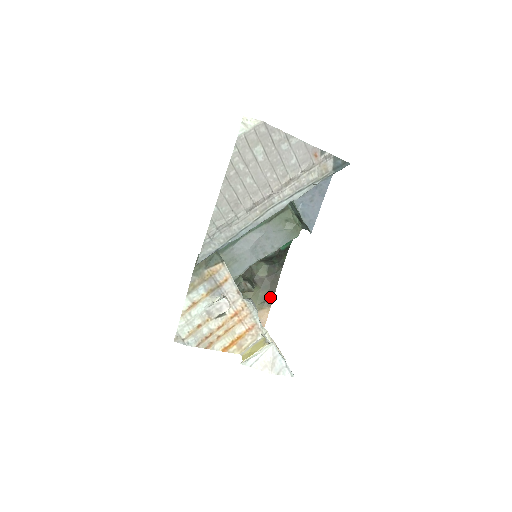
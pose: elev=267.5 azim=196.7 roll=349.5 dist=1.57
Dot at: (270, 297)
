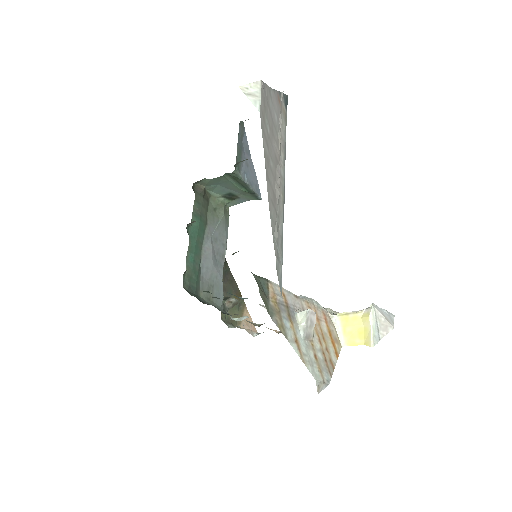
Dot at: occluded
